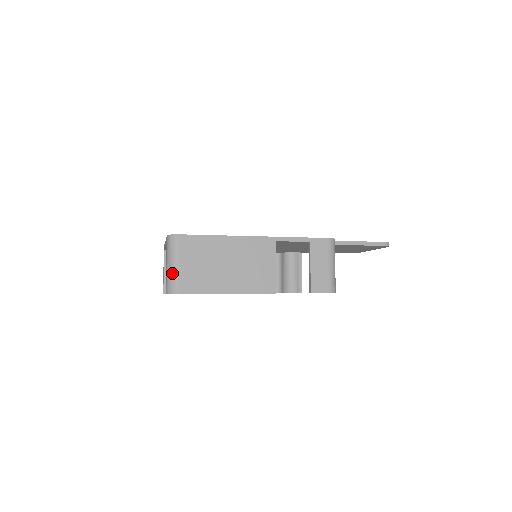
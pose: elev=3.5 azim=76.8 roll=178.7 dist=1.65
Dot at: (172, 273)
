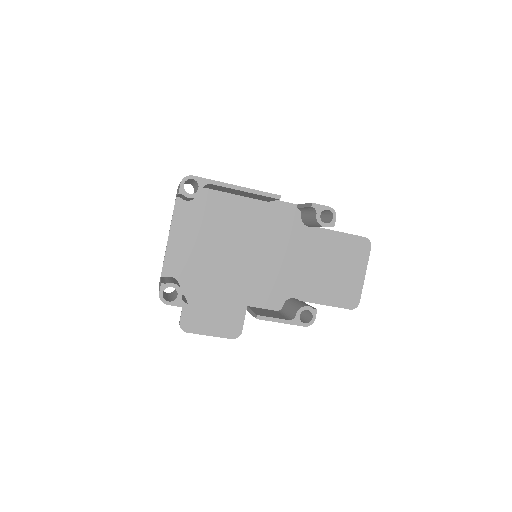
Dot at: occluded
